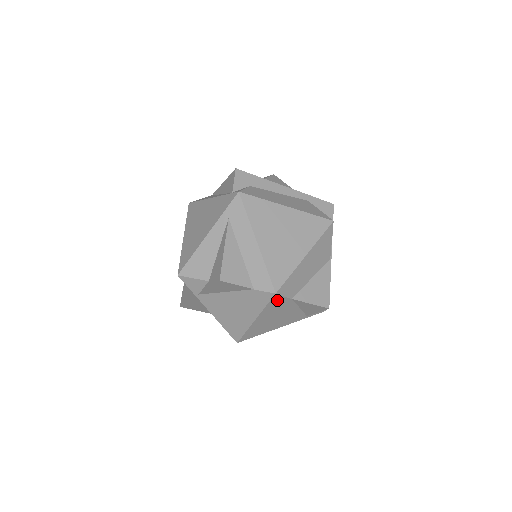
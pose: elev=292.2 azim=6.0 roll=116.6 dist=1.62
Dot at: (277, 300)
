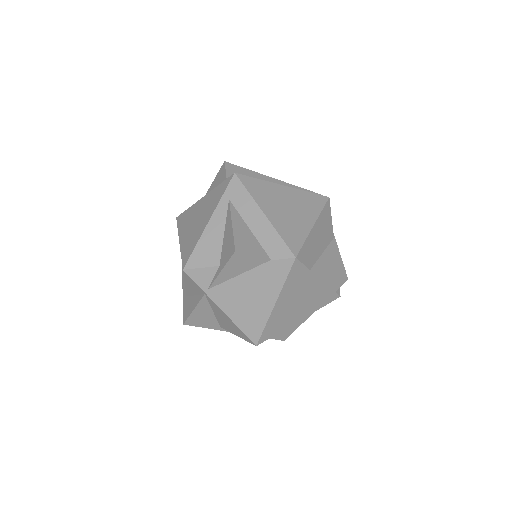
Dot at: (297, 270)
